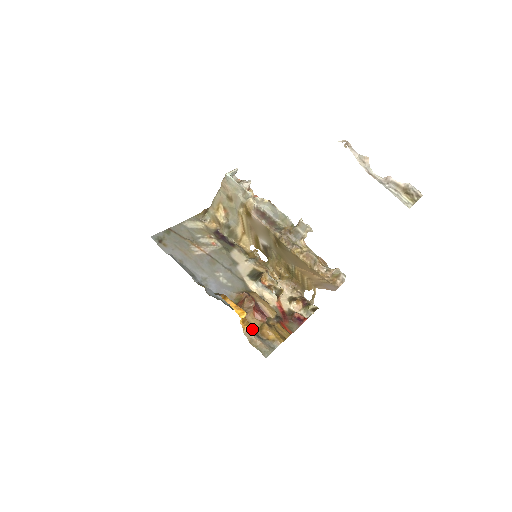
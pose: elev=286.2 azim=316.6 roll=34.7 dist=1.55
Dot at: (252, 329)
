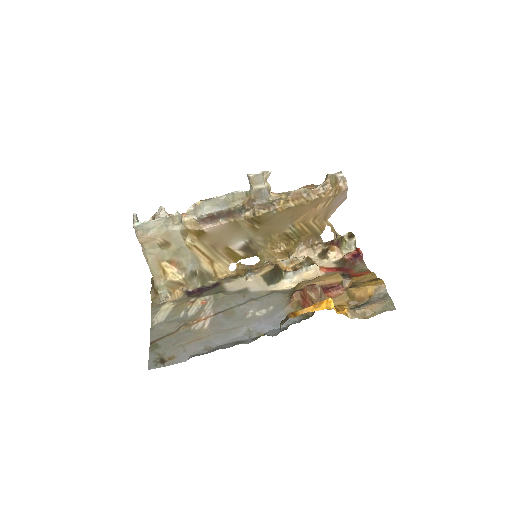
Dot at: occluded
